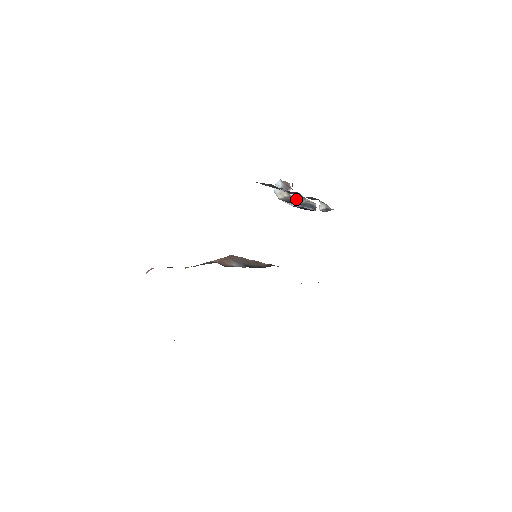
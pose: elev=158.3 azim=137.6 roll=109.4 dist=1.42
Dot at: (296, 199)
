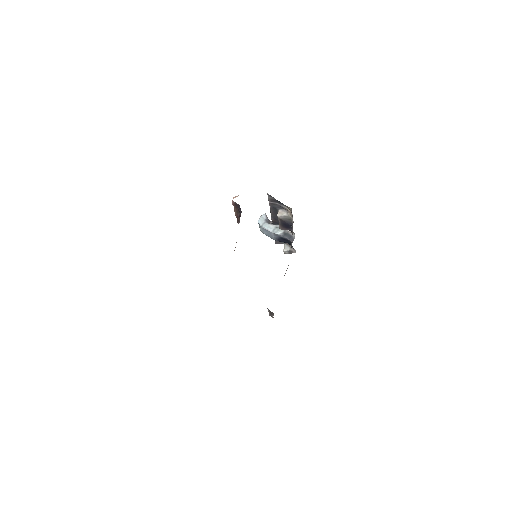
Dot at: (279, 229)
